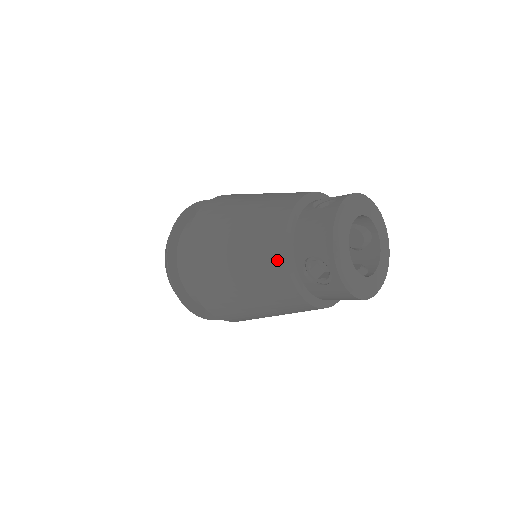
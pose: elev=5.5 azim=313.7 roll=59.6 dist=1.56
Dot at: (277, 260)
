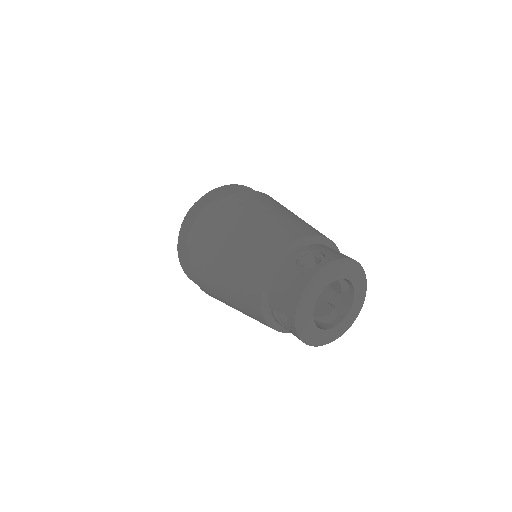
Dot at: (254, 298)
